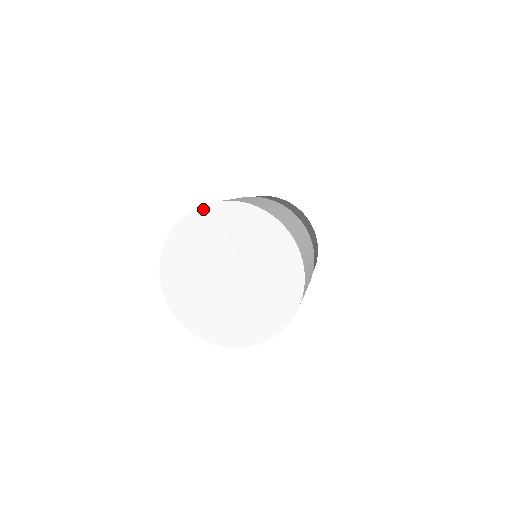
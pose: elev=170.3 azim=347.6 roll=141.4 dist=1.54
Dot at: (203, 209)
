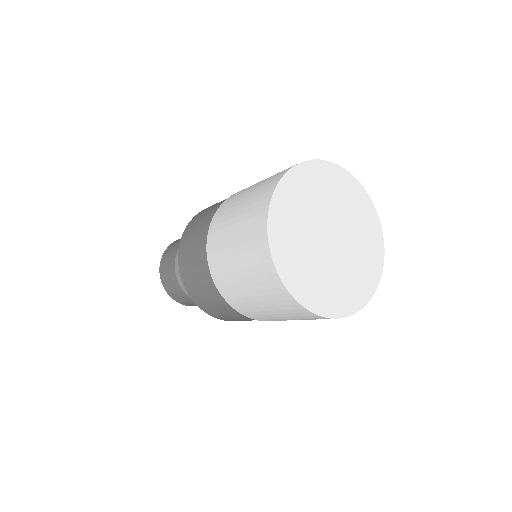
Dot at: (279, 190)
